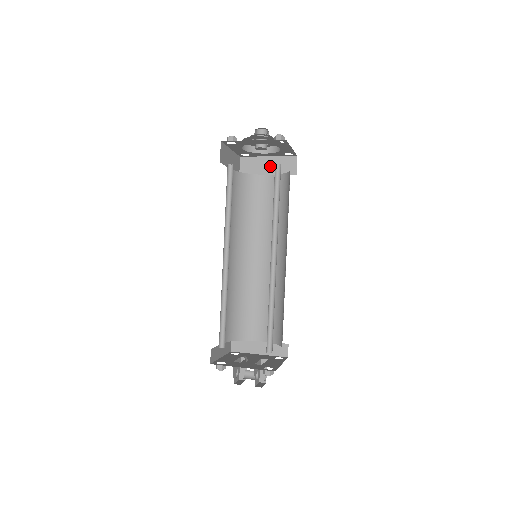
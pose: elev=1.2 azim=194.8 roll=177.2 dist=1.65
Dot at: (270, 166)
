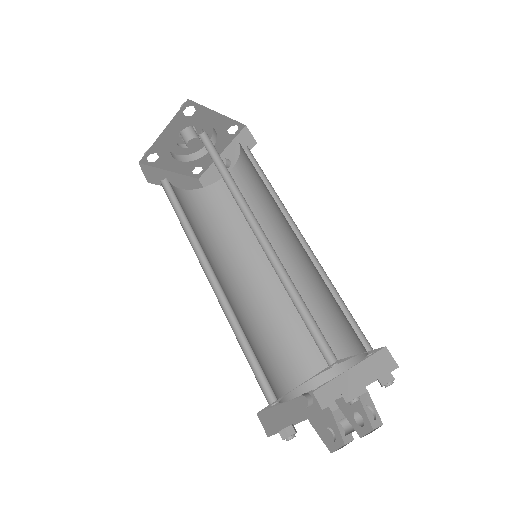
Dot at: (227, 159)
